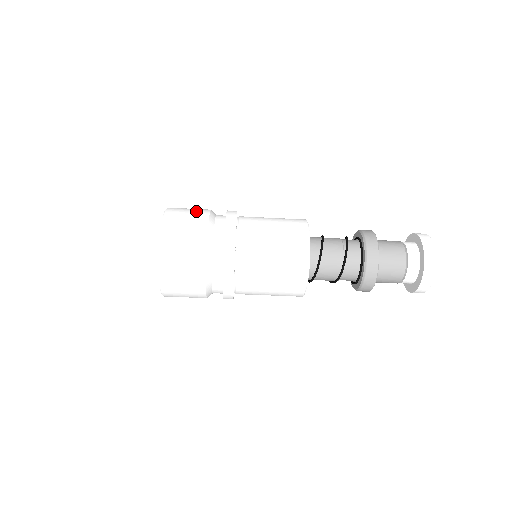
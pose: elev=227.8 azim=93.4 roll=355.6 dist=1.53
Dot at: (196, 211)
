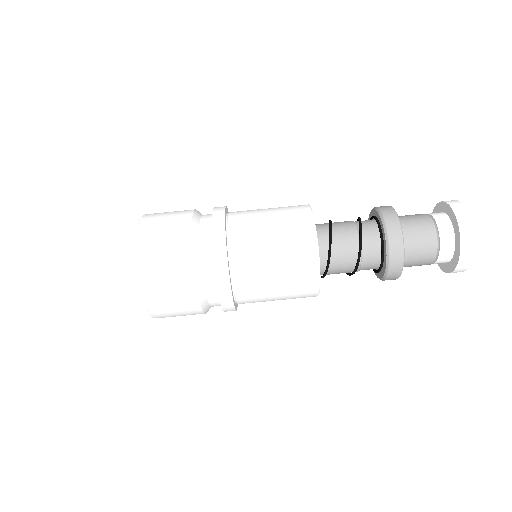
Dot at: (179, 211)
